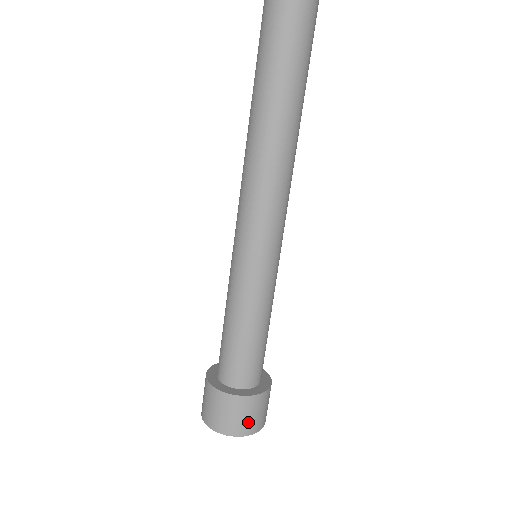
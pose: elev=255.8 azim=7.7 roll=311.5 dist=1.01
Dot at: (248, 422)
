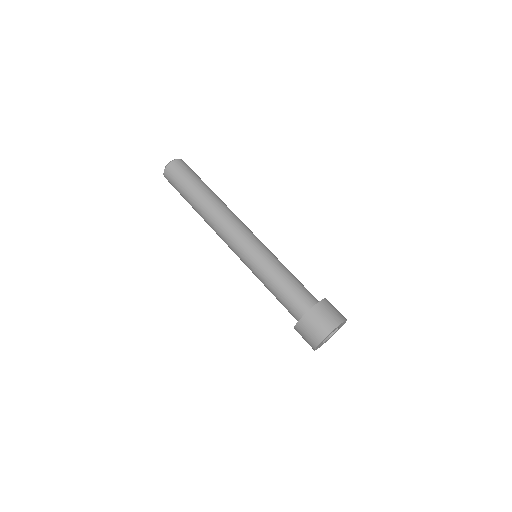
Dot at: (319, 328)
